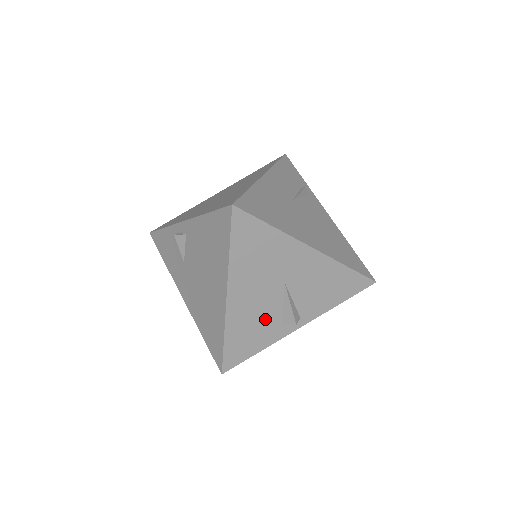
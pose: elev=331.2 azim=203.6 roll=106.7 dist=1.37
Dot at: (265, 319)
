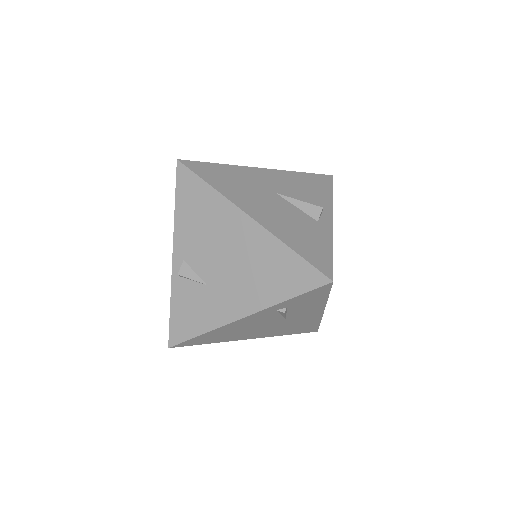
Dot at: (299, 222)
